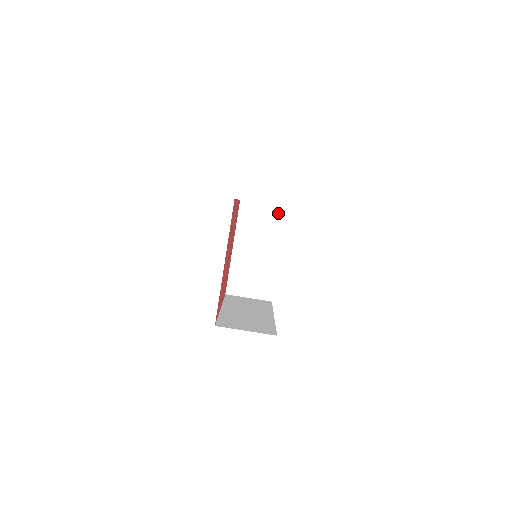
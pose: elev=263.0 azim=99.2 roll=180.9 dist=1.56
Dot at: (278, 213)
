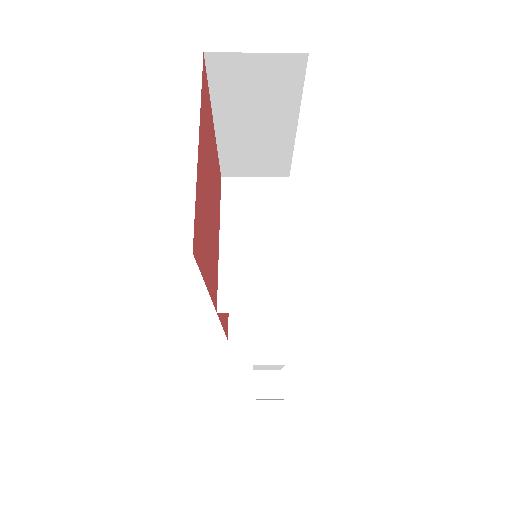
Dot at: (277, 186)
